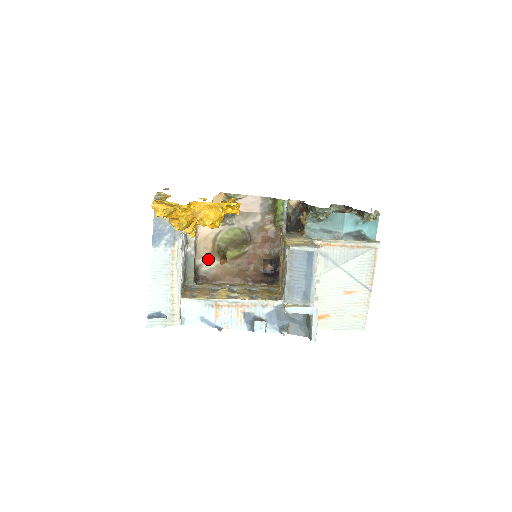
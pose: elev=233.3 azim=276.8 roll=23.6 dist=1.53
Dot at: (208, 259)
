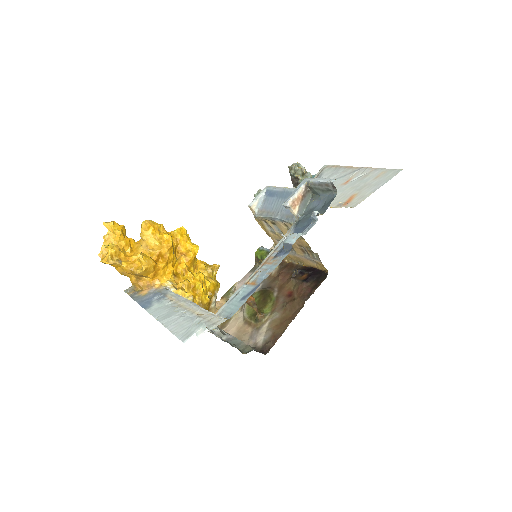
Dot at: (255, 334)
